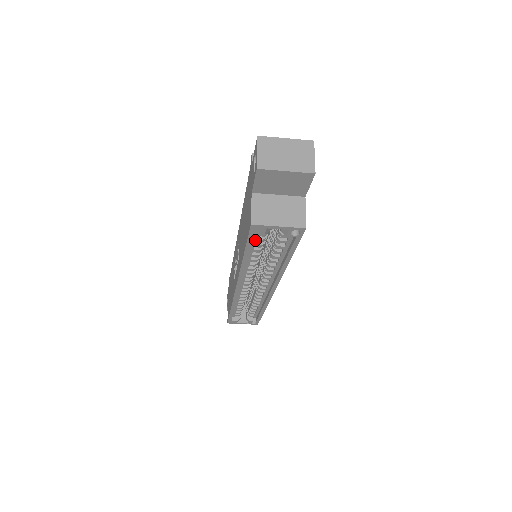
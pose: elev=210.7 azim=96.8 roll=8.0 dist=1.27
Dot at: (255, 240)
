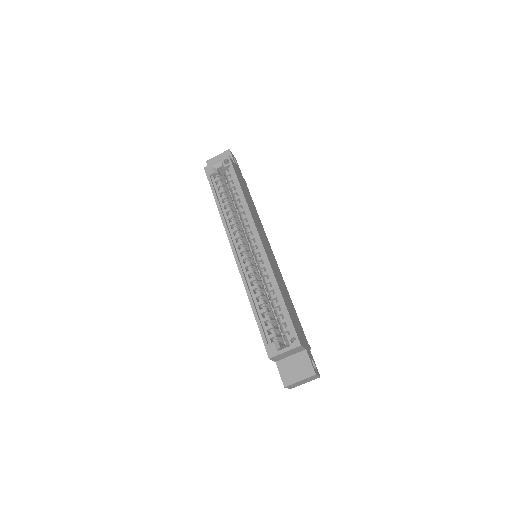
Dot at: (216, 187)
